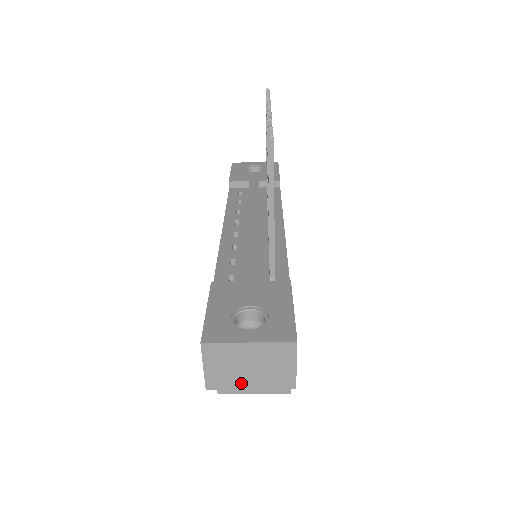
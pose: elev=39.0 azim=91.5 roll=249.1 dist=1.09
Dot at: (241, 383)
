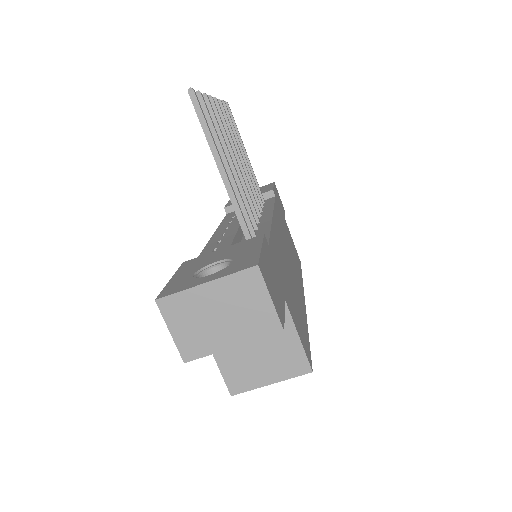
Dot at: (219, 342)
